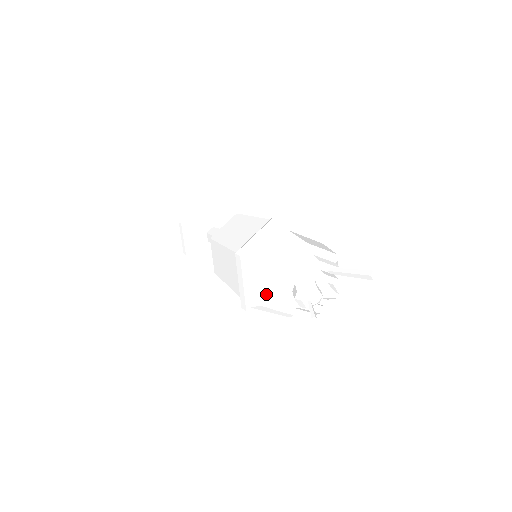
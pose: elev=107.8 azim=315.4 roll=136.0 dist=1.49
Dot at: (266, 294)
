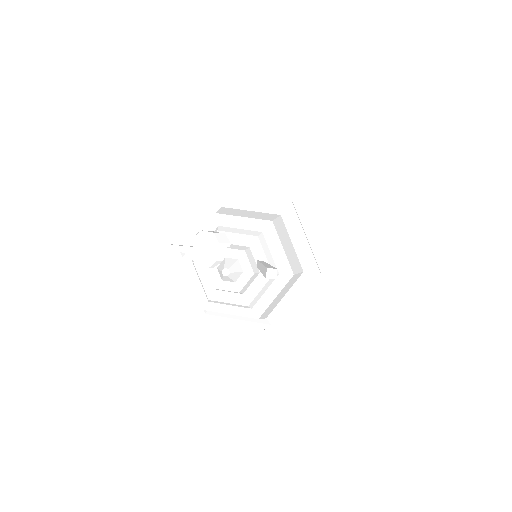
Dot at: occluded
